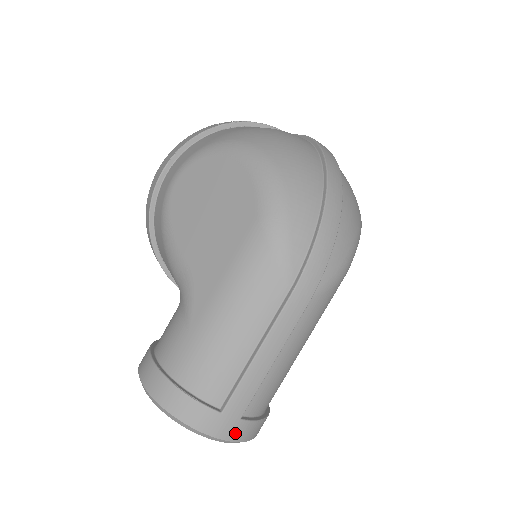
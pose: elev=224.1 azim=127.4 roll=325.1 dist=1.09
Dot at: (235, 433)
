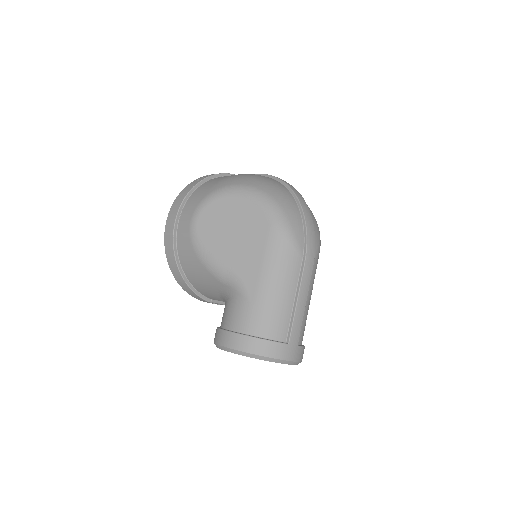
Dot at: (297, 356)
